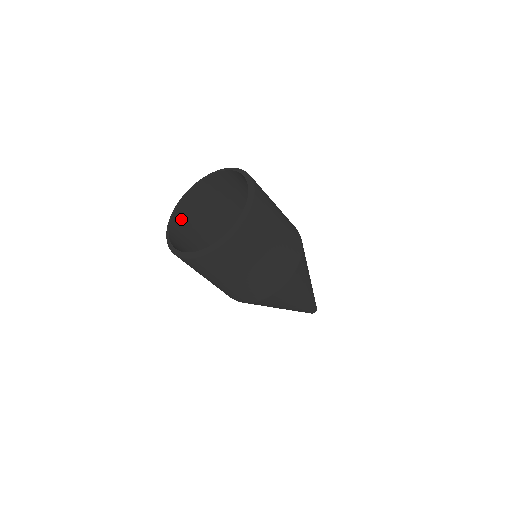
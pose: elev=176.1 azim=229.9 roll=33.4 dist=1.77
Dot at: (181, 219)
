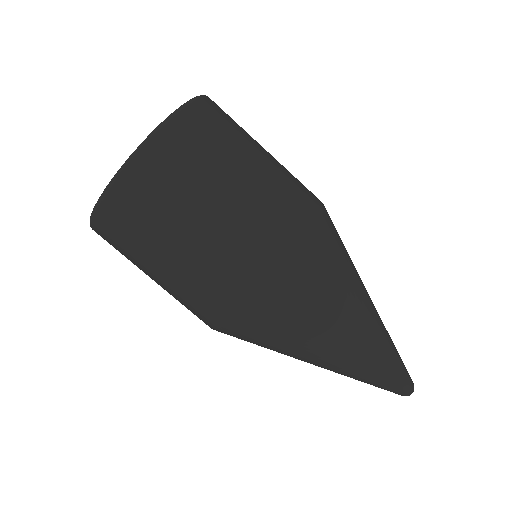
Dot at: occluded
